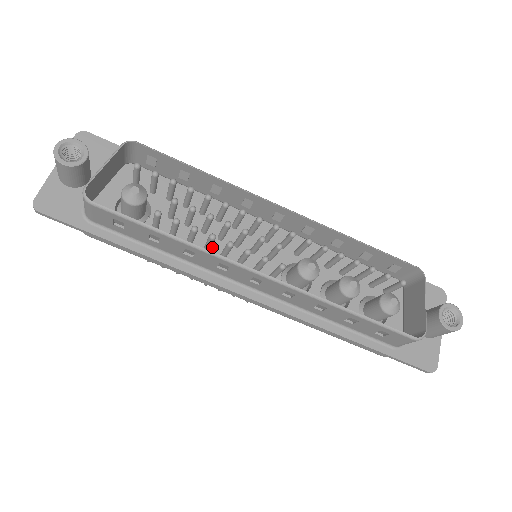
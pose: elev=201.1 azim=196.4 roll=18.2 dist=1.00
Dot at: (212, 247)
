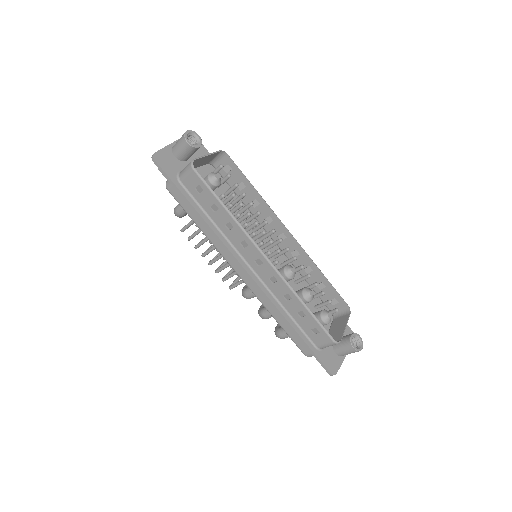
Dot at: occluded
